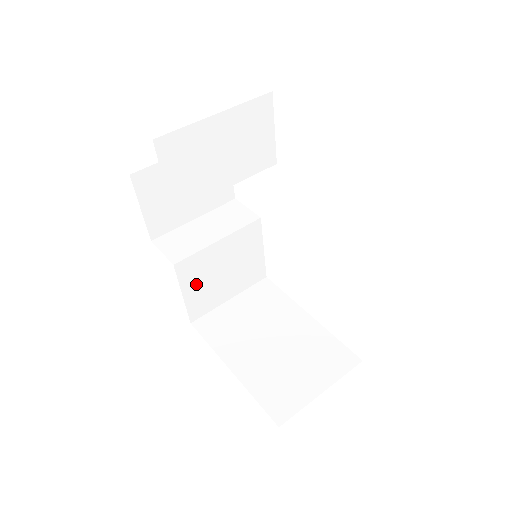
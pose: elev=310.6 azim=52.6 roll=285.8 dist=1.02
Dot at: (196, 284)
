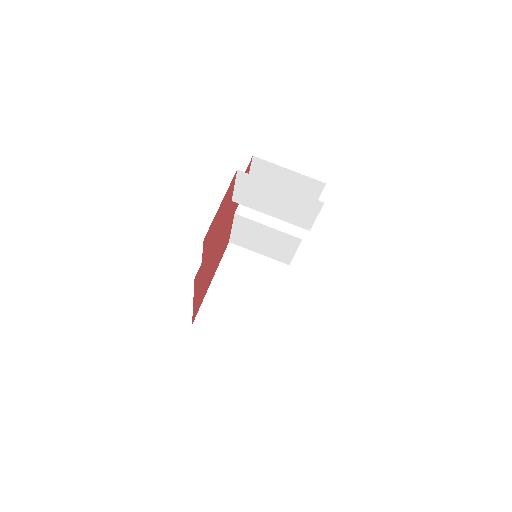
Dot at: (243, 231)
